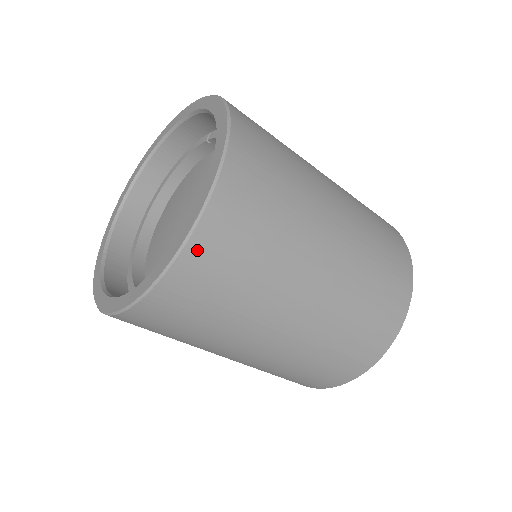
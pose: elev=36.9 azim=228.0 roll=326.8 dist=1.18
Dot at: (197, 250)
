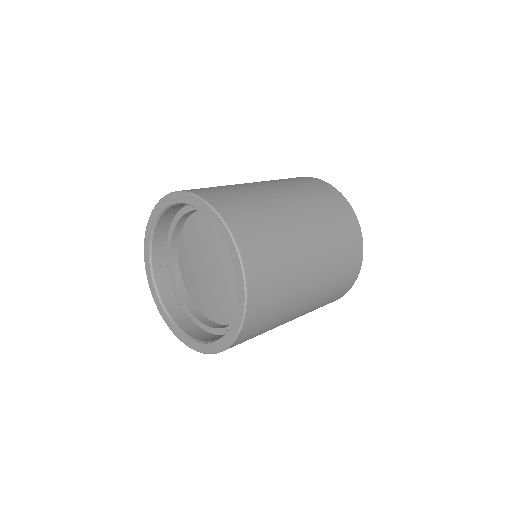
Dot at: occluded
